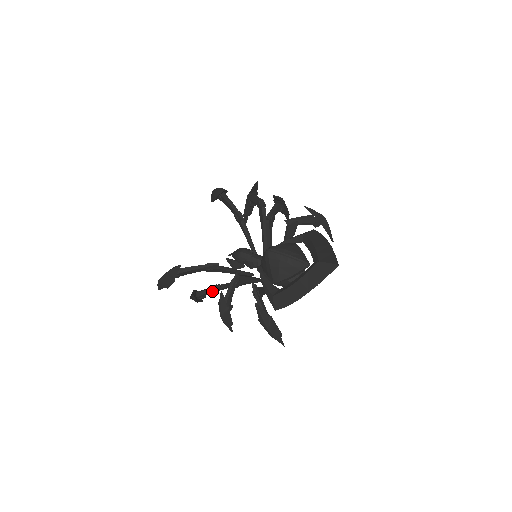
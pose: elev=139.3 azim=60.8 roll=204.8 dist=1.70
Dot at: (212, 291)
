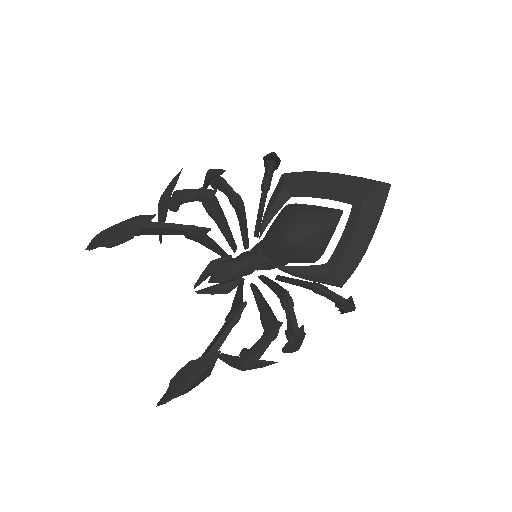
Dot at: (276, 337)
